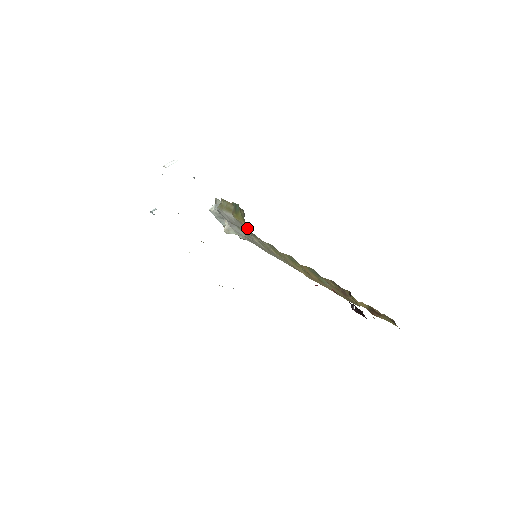
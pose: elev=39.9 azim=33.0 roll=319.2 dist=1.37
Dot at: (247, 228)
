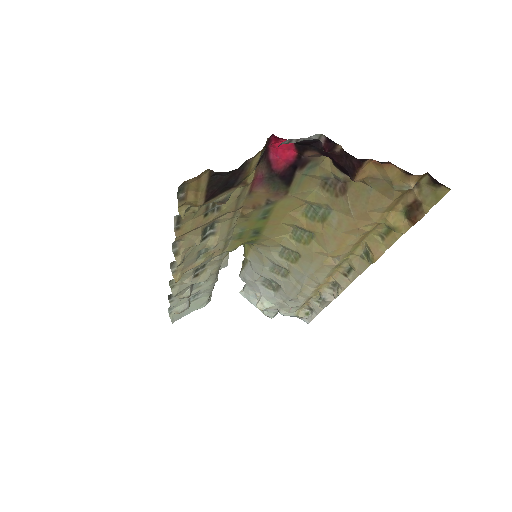
Dot at: (257, 255)
